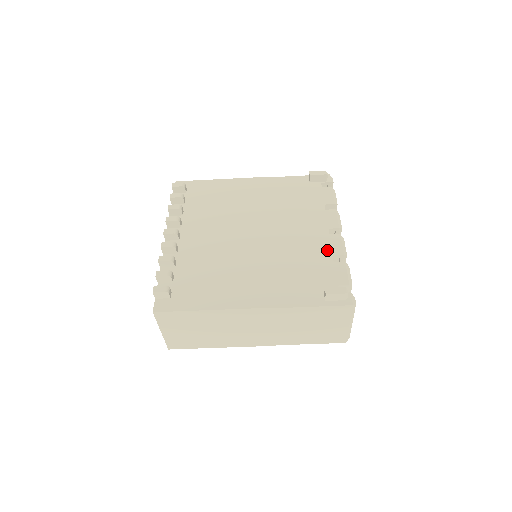
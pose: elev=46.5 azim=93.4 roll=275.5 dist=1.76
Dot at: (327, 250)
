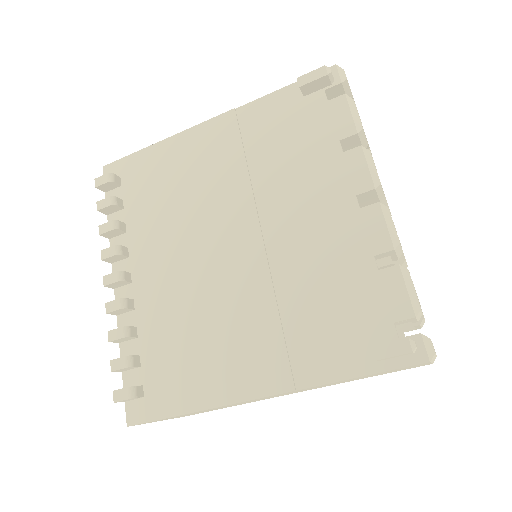
Dot at: (362, 246)
